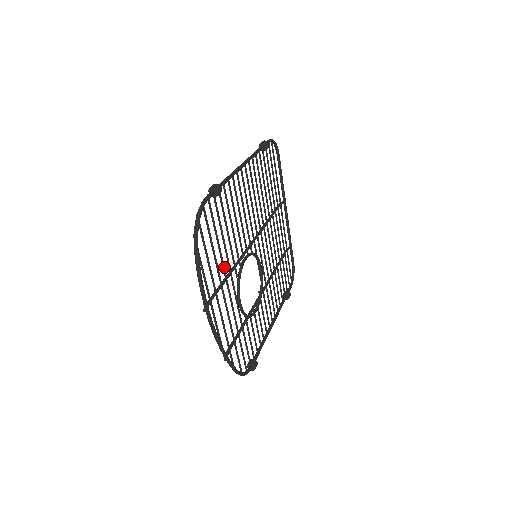
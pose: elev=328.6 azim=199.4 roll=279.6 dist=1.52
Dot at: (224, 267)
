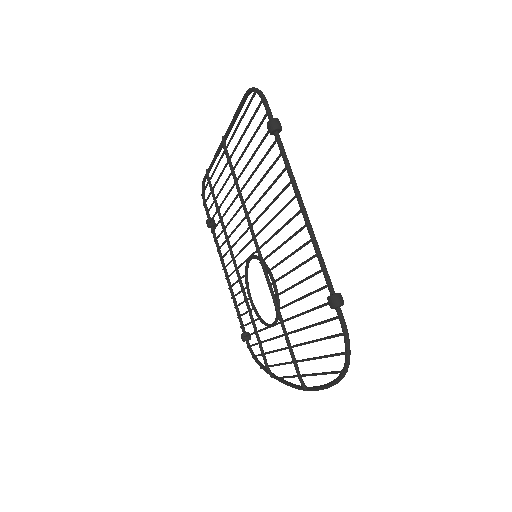
Dot at: (296, 331)
